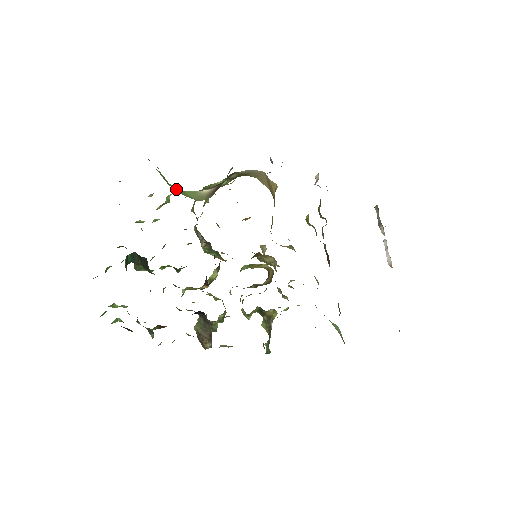
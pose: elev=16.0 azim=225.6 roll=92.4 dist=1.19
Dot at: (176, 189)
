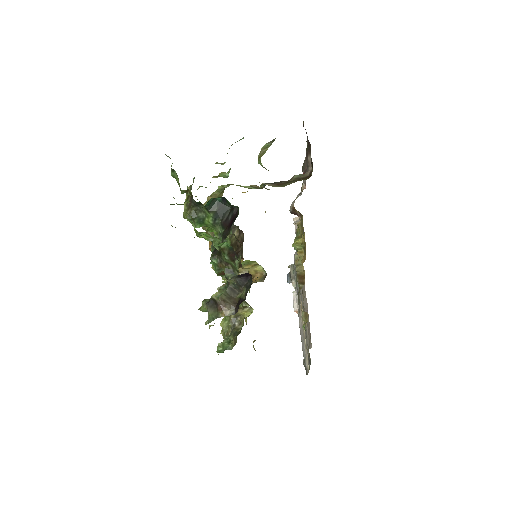
Dot at: occluded
